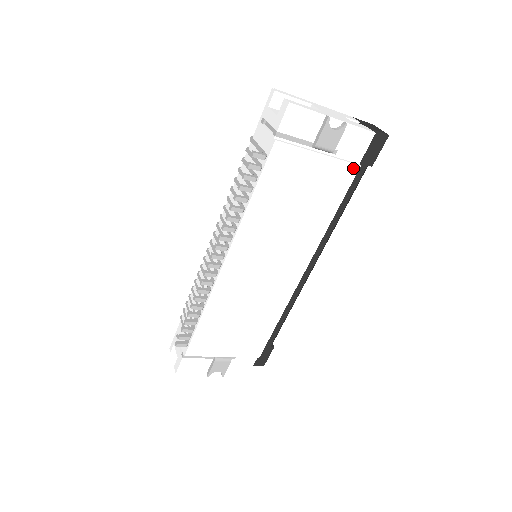
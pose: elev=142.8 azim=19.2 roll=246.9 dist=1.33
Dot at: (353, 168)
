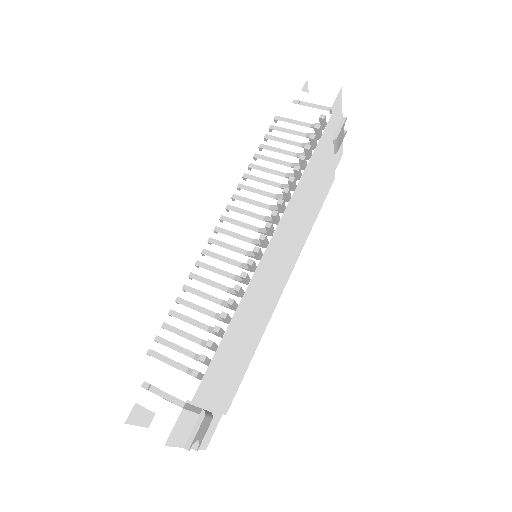
Dot at: (333, 178)
